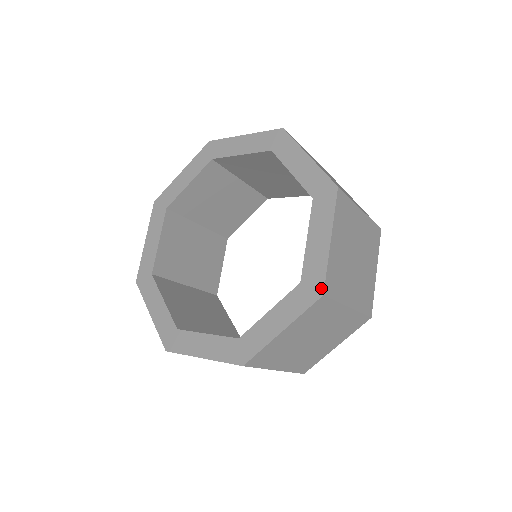
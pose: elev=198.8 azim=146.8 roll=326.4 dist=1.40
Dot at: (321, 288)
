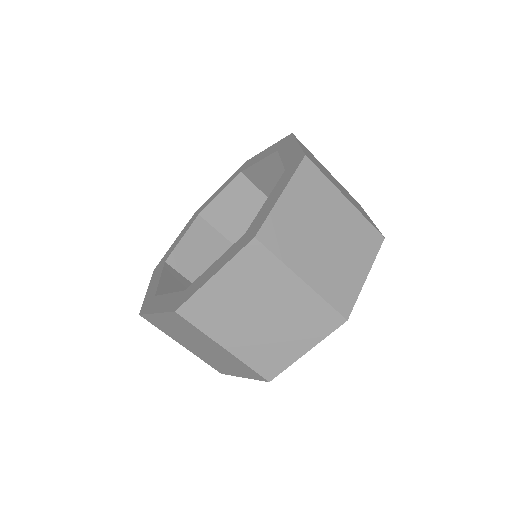
Dot at: (256, 232)
